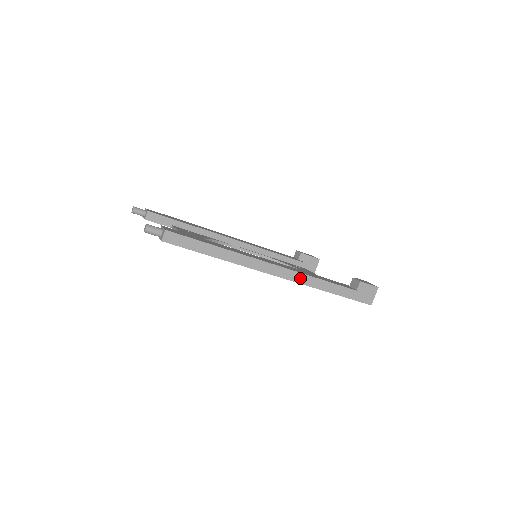
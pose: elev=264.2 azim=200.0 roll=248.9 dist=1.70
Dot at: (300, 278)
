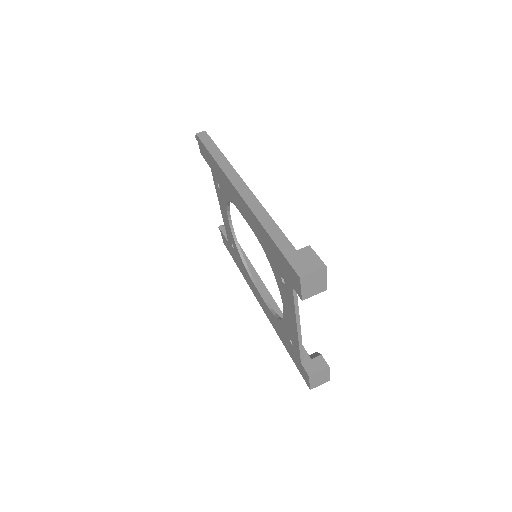
Dot at: (253, 203)
